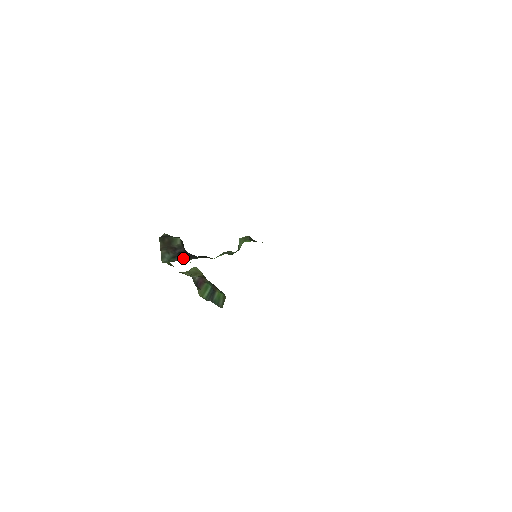
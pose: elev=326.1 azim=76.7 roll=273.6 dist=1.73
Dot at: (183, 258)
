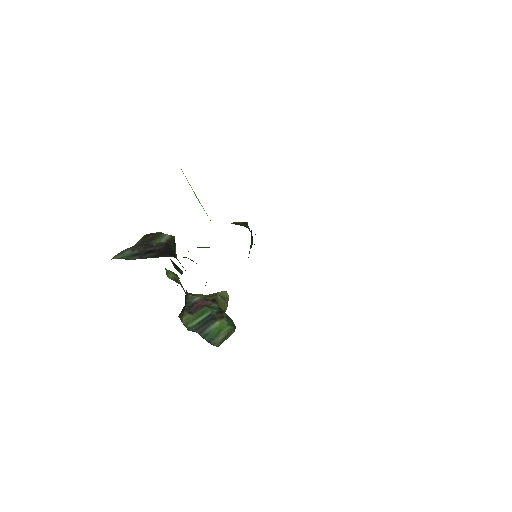
Dot at: (147, 256)
